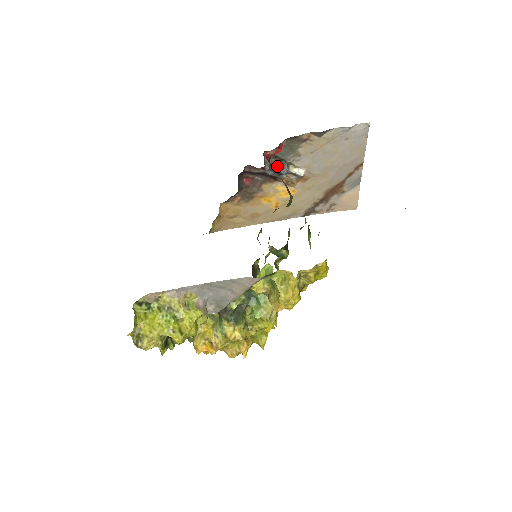
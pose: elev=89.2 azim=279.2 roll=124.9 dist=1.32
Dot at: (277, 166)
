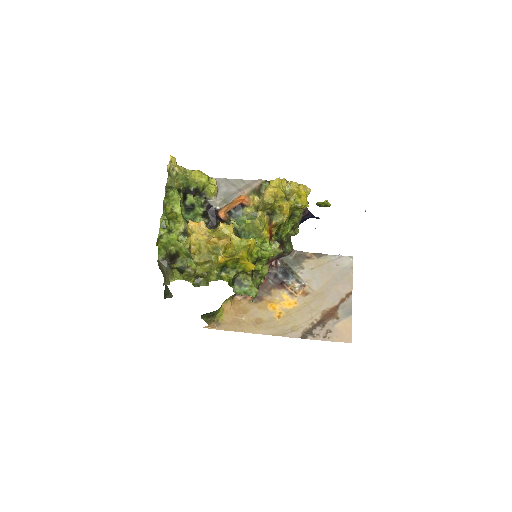
Dot at: (286, 269)
